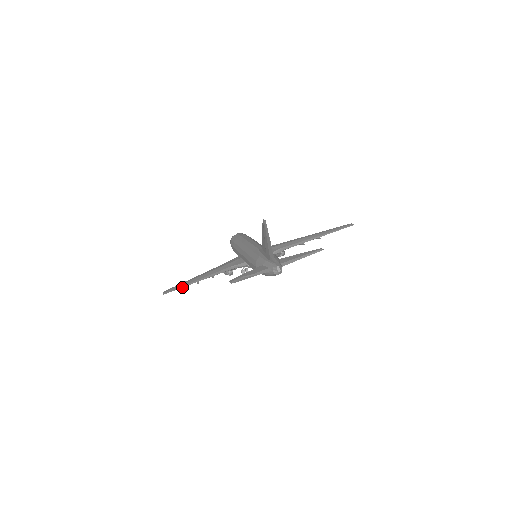
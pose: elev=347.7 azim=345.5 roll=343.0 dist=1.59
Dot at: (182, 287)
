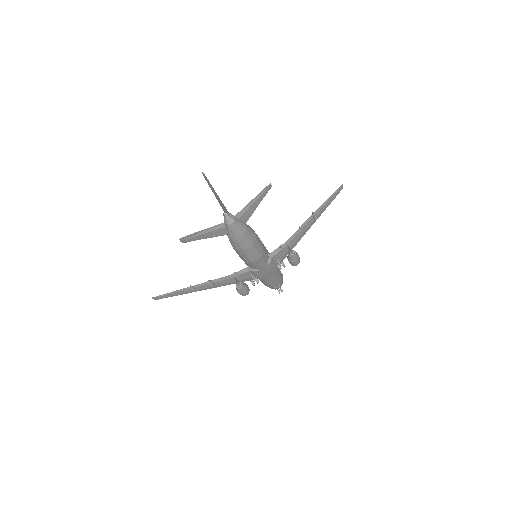
Dot at: (173, 291)
